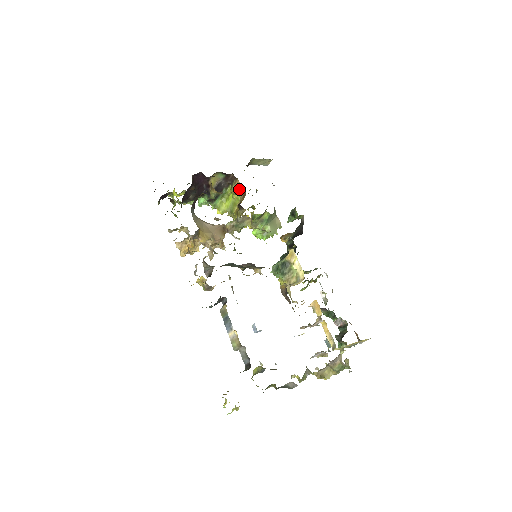
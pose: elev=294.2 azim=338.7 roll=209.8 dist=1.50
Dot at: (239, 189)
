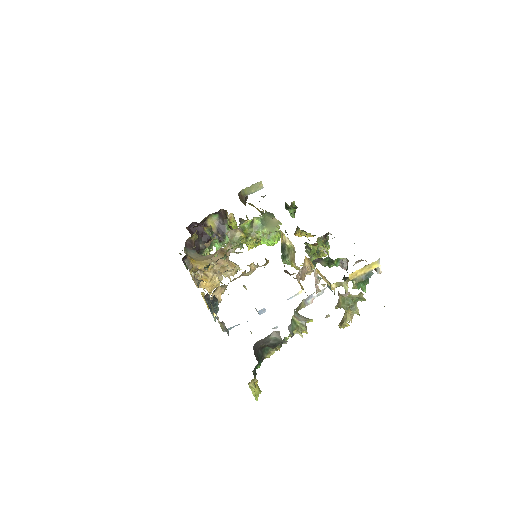
Dot at: occluded
